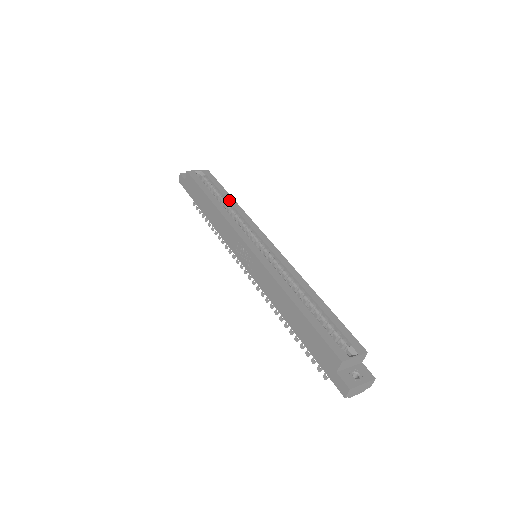
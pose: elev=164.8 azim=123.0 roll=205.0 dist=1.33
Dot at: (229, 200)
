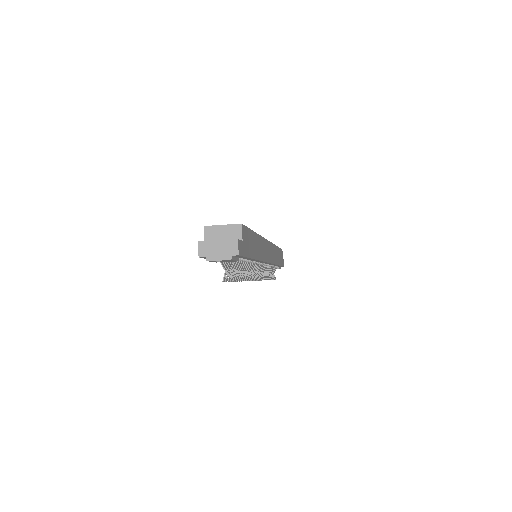
Dot at: occluded
